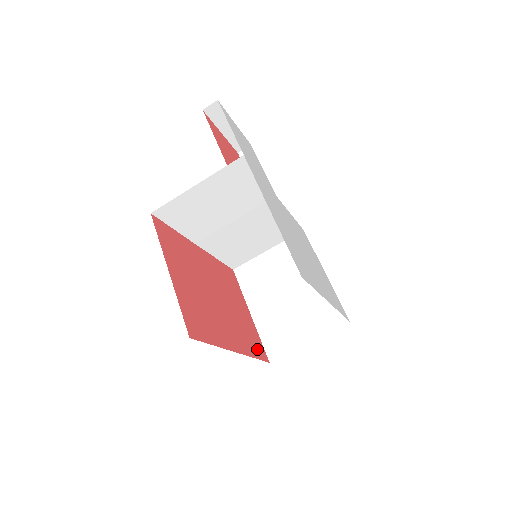
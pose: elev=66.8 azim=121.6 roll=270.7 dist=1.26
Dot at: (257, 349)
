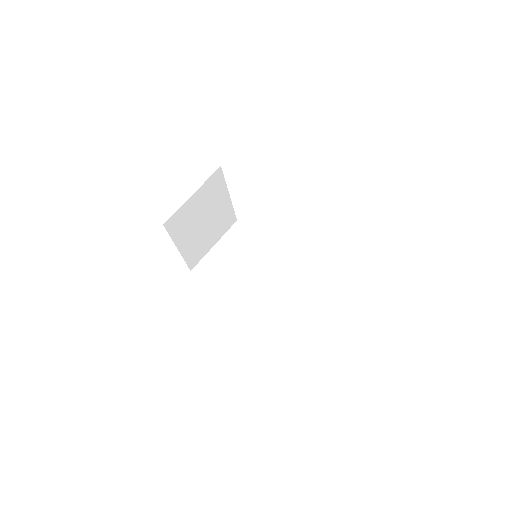
Dot at: occluded
